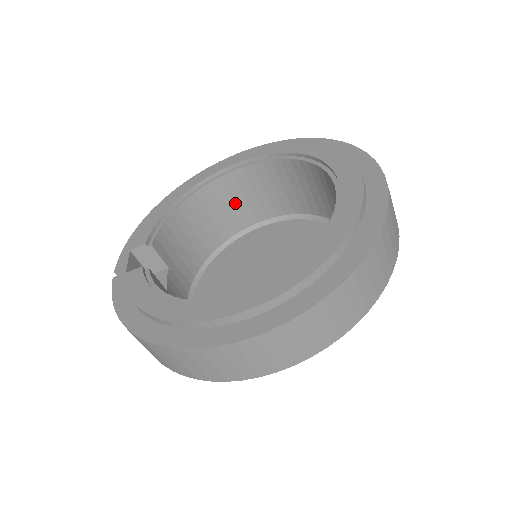
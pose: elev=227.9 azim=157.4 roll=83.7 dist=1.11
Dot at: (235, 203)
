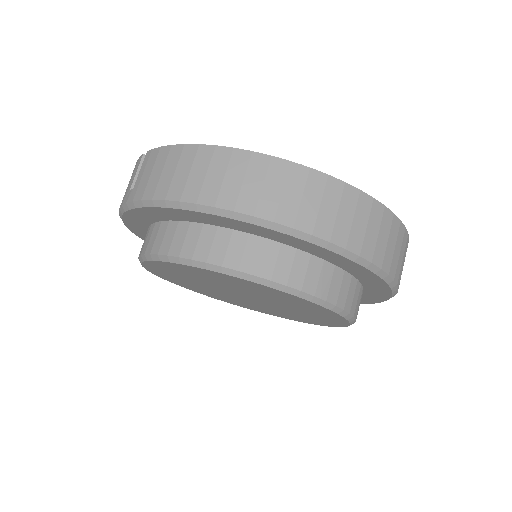
Dot at: occluded
